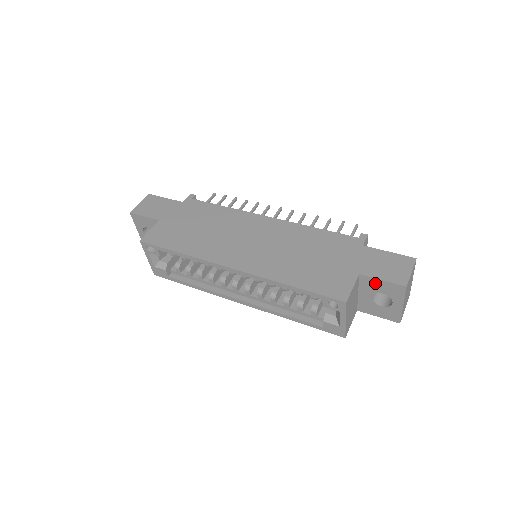
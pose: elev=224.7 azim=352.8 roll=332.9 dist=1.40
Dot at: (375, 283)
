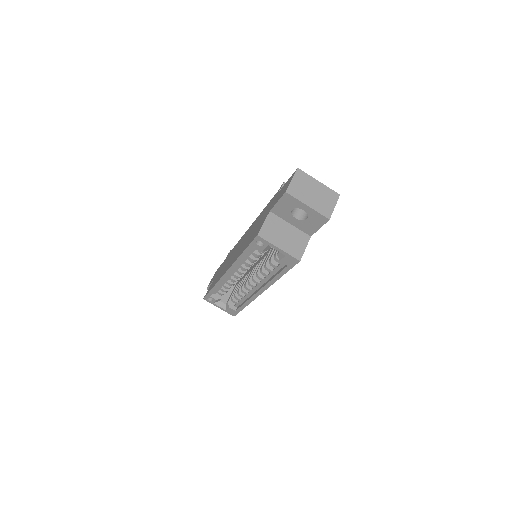
Dot at: (280, 208)
